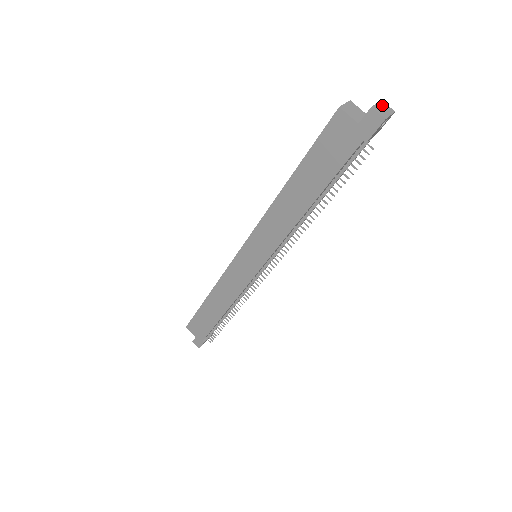
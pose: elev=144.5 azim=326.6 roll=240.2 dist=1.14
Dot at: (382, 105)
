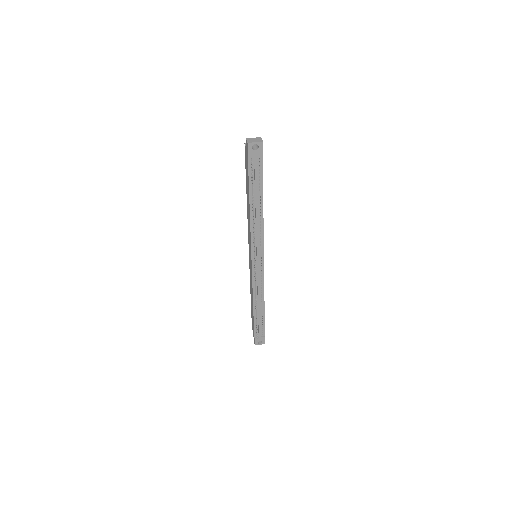
Dot at: (257, 139)
